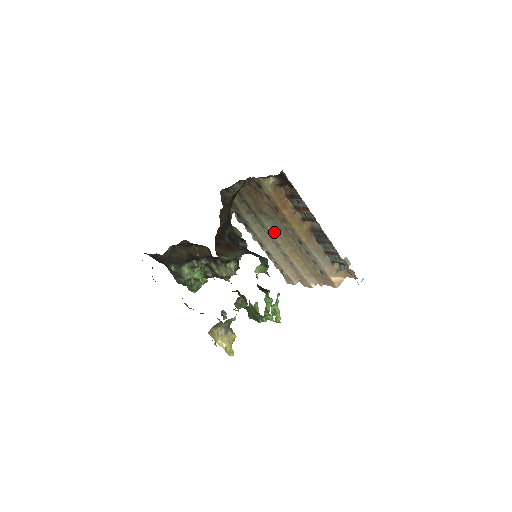
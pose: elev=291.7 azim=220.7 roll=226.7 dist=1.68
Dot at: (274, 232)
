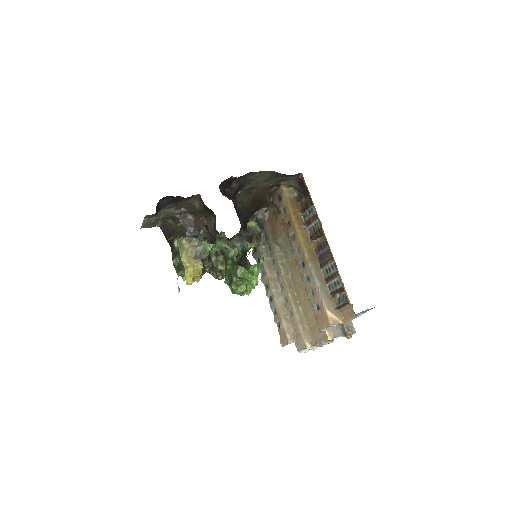
Dot at: (283, 267)
